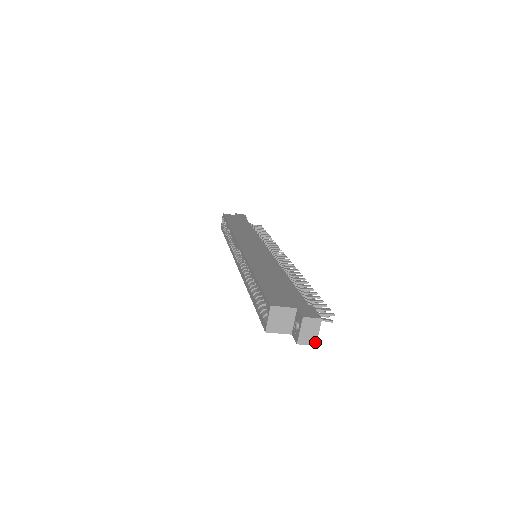
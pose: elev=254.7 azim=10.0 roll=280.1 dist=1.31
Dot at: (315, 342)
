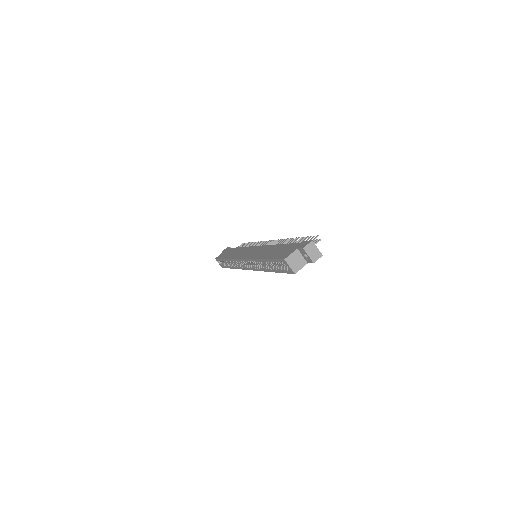
Dot at: (321, 254)
